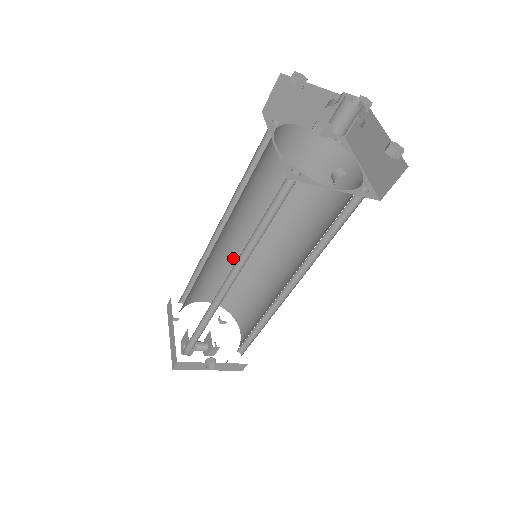
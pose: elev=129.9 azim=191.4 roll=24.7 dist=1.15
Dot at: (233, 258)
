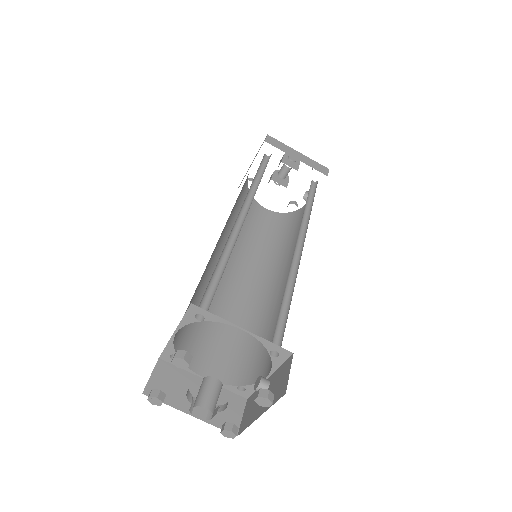
Dot at: occluded
